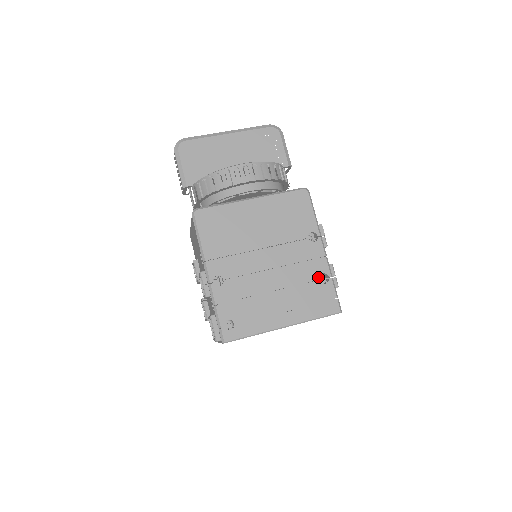
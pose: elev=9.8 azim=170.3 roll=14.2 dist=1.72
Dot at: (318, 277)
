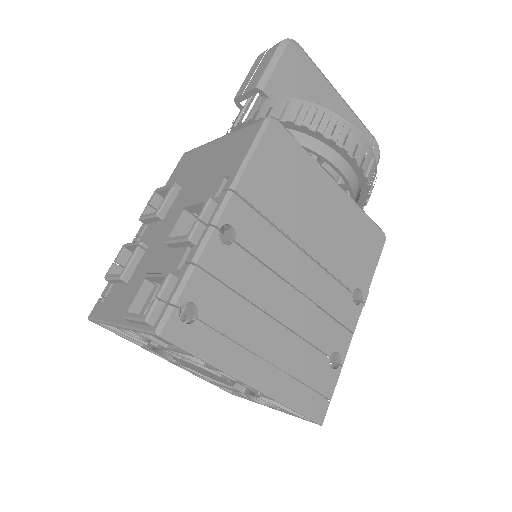
Dot at: (331, 352)
